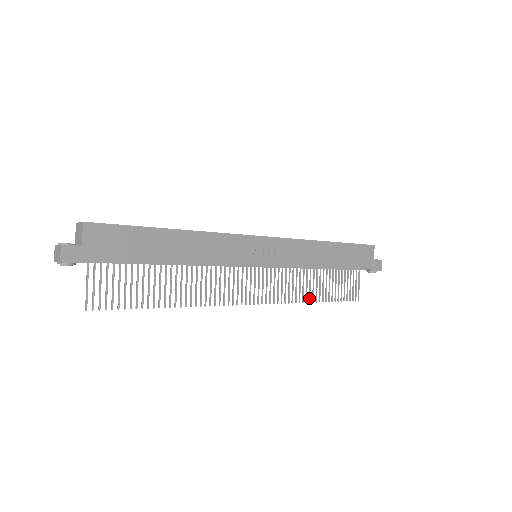
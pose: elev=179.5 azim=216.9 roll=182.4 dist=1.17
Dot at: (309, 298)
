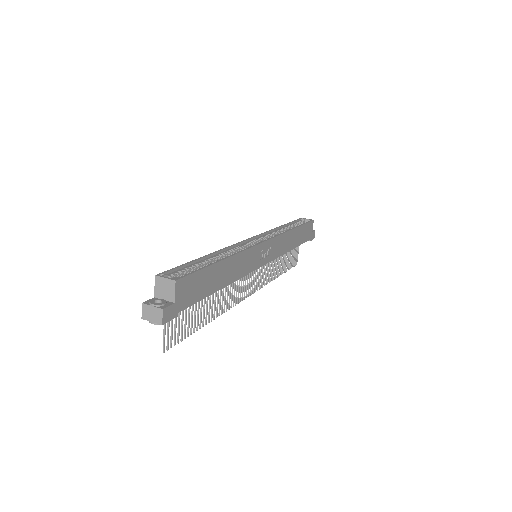
Dot at: (275, 275)
